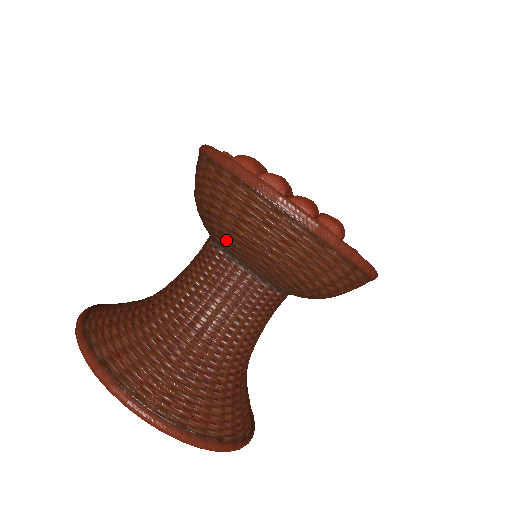
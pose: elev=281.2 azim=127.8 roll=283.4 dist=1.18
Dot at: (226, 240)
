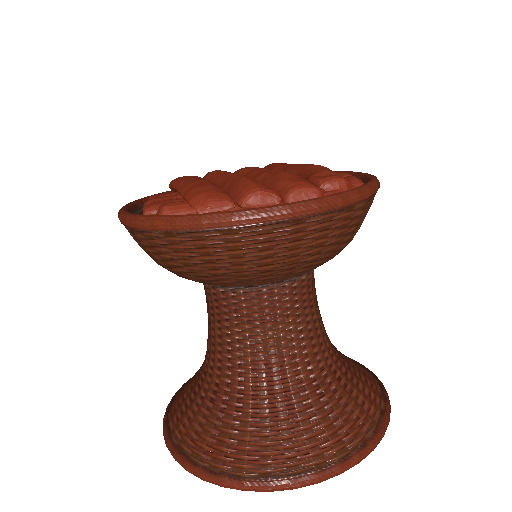
Dot at: (252, 282)
